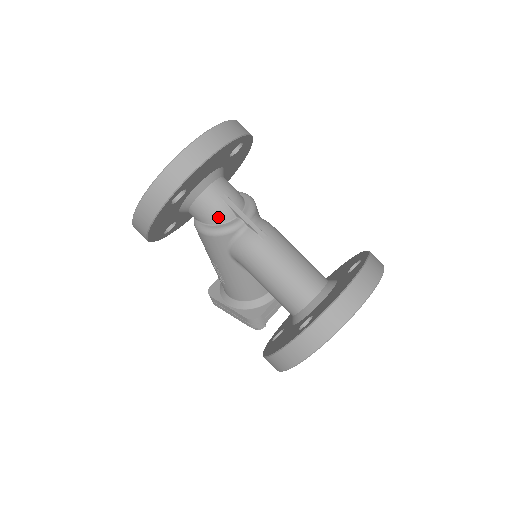
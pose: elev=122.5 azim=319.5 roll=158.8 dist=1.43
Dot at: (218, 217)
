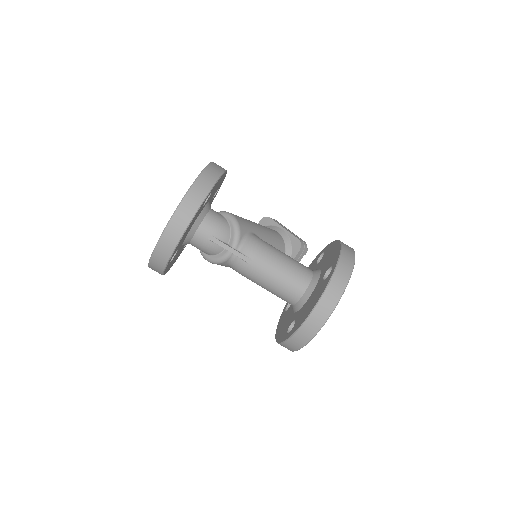
Dot at: (211, 252)
